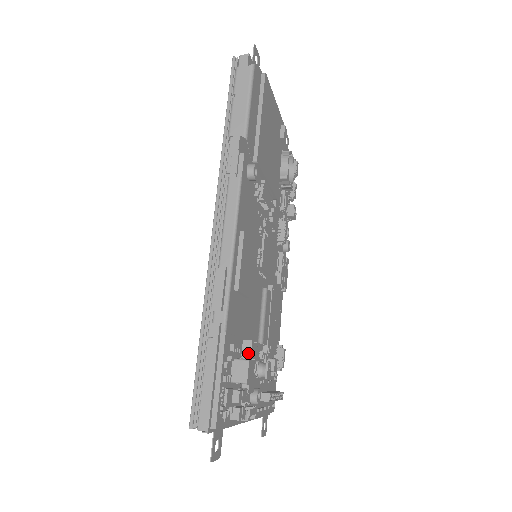
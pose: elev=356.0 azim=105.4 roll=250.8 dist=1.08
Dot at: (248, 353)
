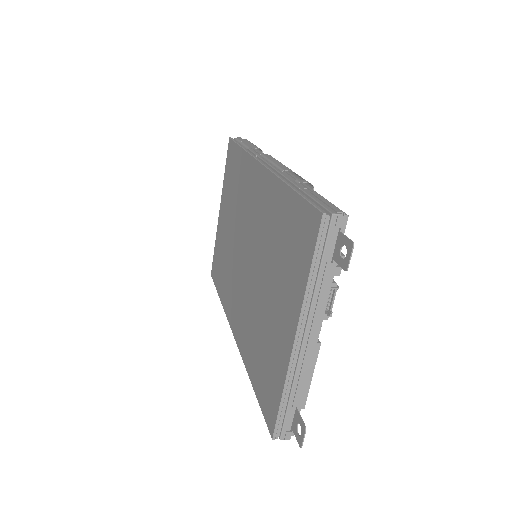
Dot at: occluded
